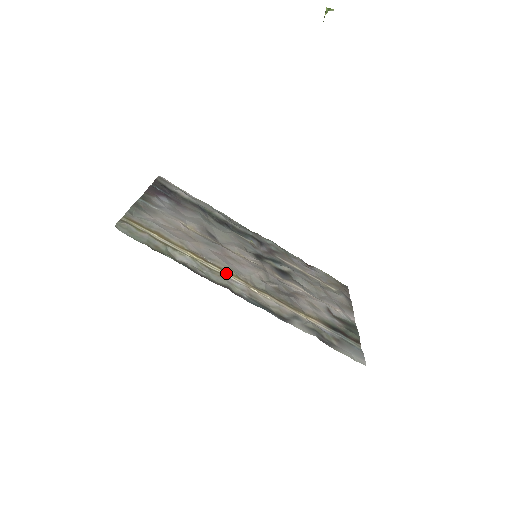
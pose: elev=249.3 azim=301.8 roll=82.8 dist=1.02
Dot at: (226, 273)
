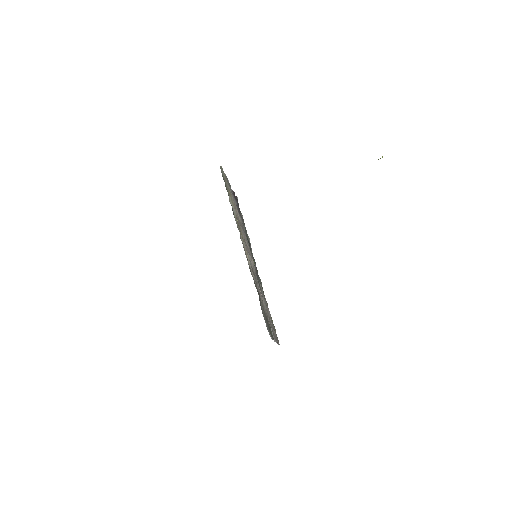
Dot at: (241, 234)
